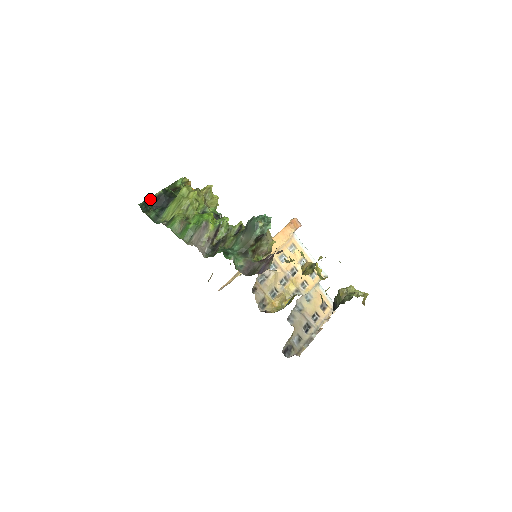
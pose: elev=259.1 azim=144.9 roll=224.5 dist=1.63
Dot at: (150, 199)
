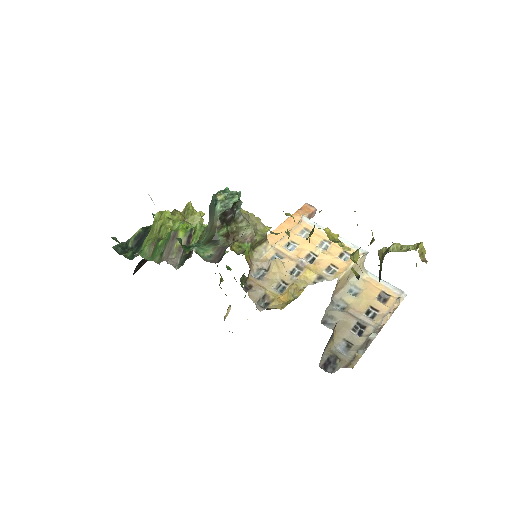
Dot at: (129, 241)
